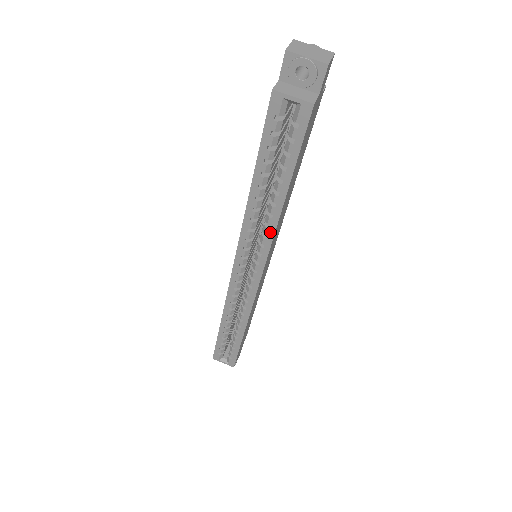
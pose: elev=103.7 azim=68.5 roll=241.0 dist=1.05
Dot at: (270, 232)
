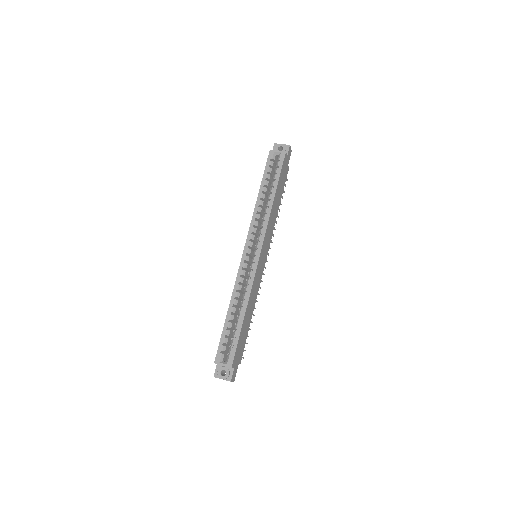
Dot at: (267, 217)
